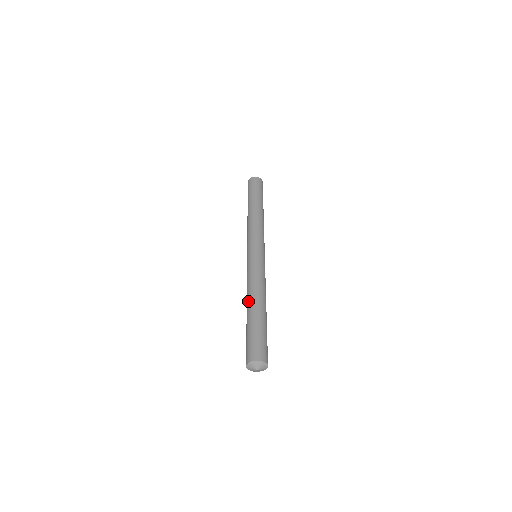
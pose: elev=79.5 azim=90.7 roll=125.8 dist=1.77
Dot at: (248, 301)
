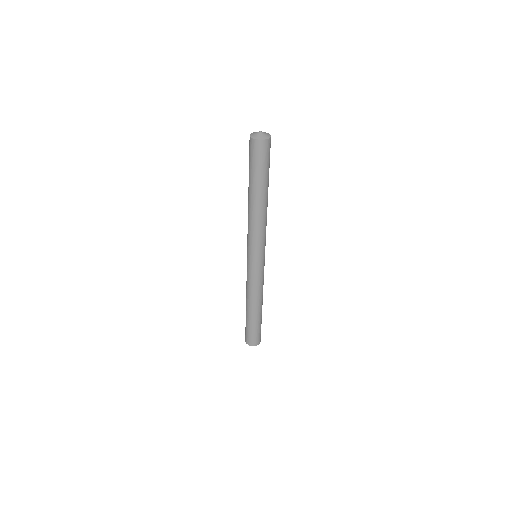
Dot at: occluded
